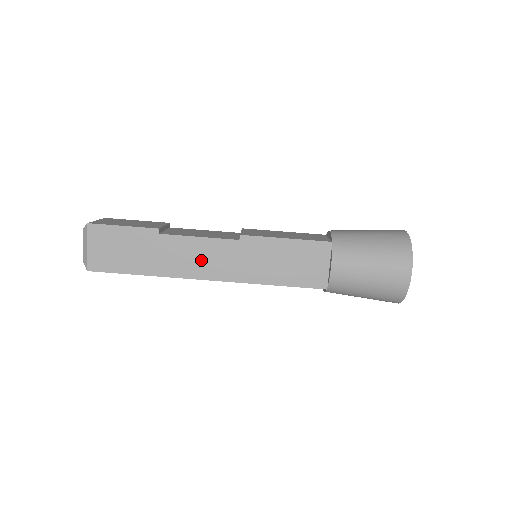
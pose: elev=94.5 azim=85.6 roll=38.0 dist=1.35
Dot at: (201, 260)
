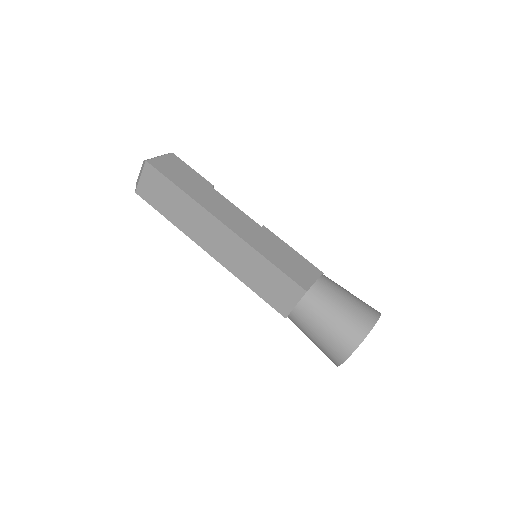
Dot at: (228, 214)
